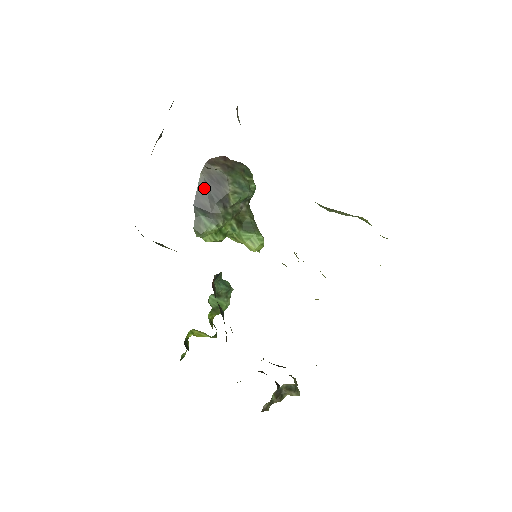
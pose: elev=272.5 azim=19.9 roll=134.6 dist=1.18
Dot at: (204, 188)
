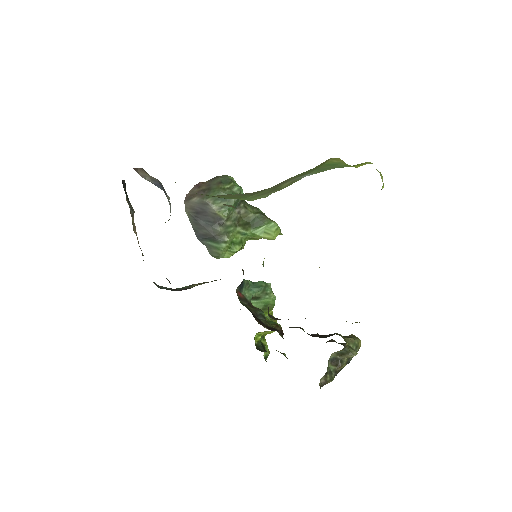
Dot at: (196, 221)
